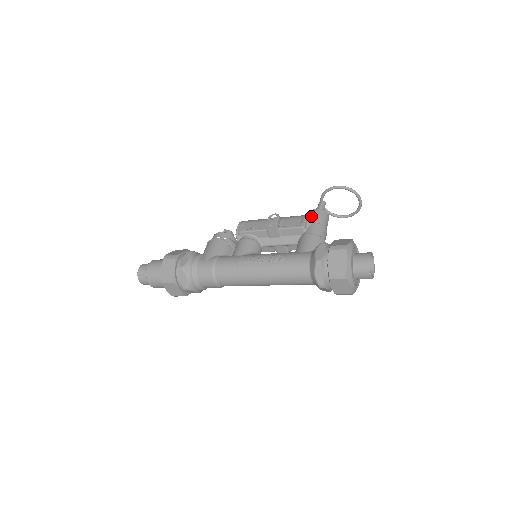
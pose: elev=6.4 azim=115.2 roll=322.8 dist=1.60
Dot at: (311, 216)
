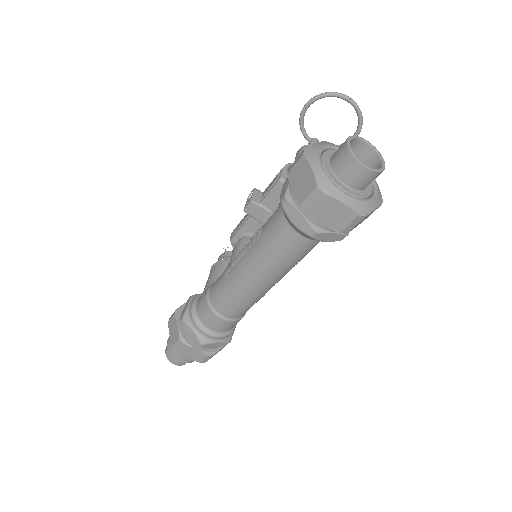
Dot at: occluded
